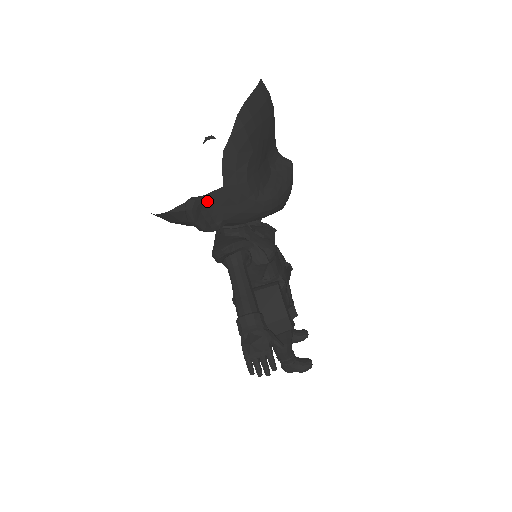
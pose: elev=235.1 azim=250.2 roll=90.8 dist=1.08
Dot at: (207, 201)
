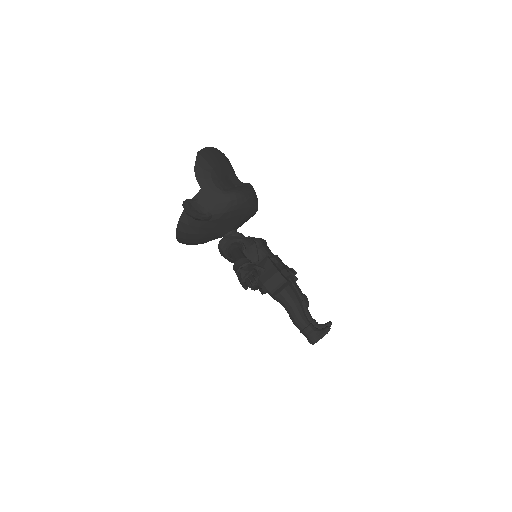
Dot at: (195, 200)
